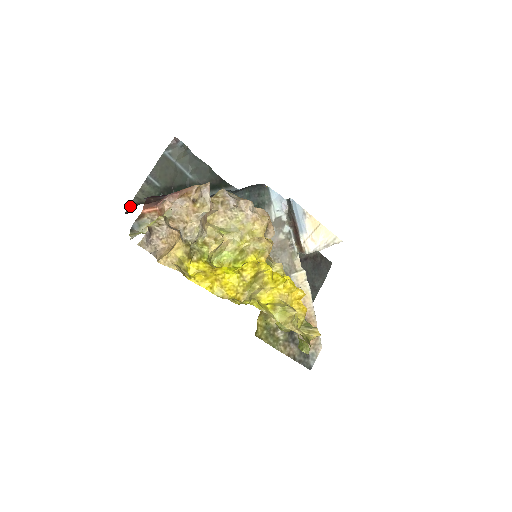
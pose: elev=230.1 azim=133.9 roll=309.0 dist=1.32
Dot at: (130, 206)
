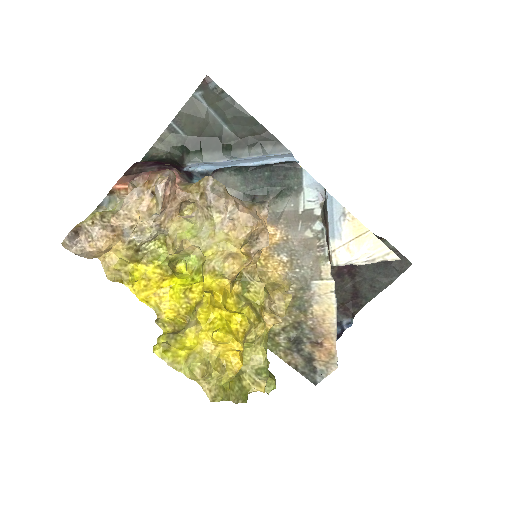
Dot at: (144, 157)
